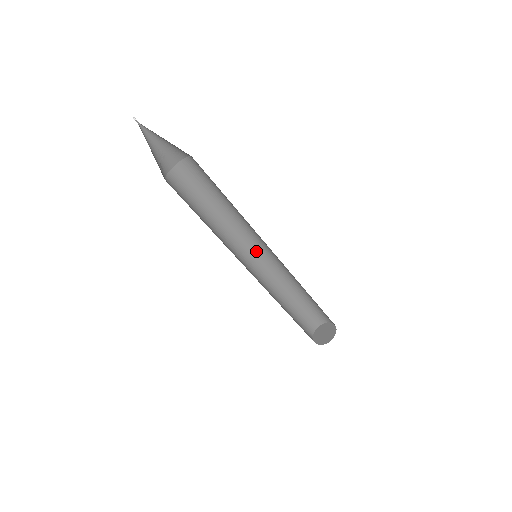
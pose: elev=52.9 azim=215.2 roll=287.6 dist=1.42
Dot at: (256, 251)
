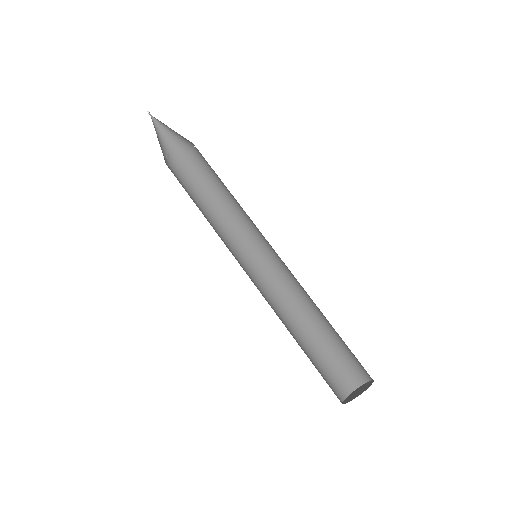
Dot at: (265, 260)
